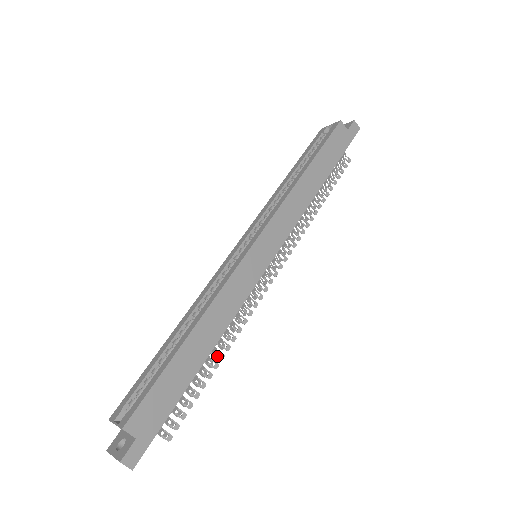
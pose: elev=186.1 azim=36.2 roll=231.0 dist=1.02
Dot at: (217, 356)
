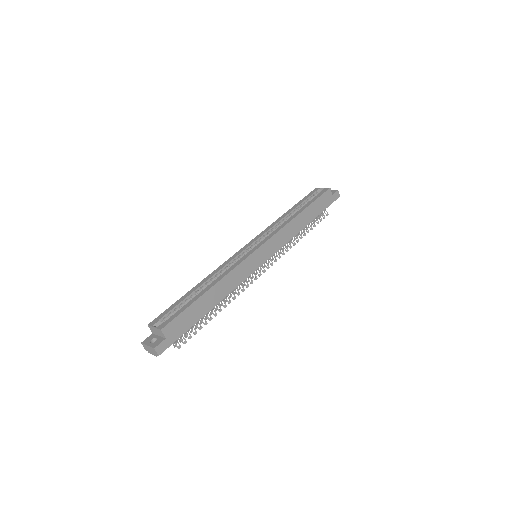
Dot at: (218, 309)
